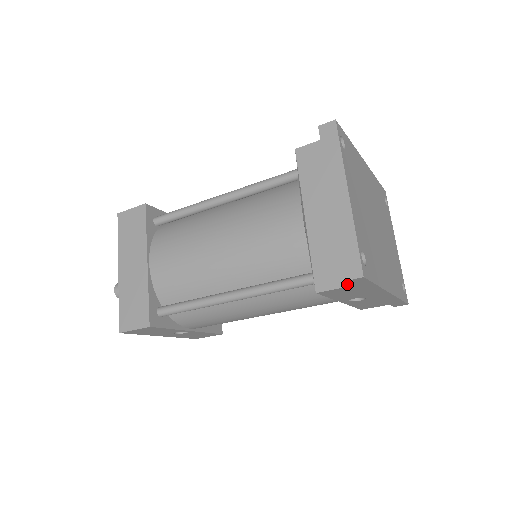
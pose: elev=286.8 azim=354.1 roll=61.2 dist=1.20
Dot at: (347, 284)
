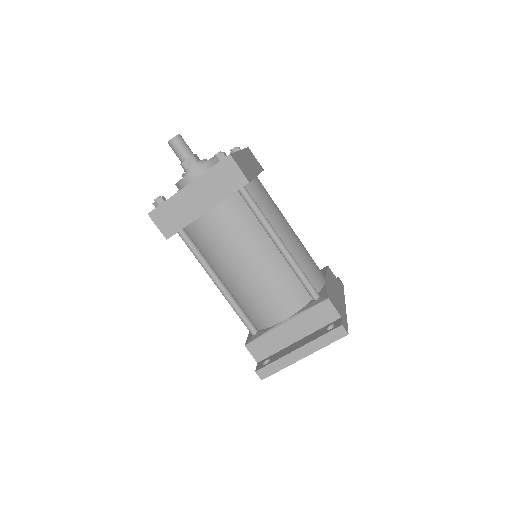
Dot at: (257, 360)
